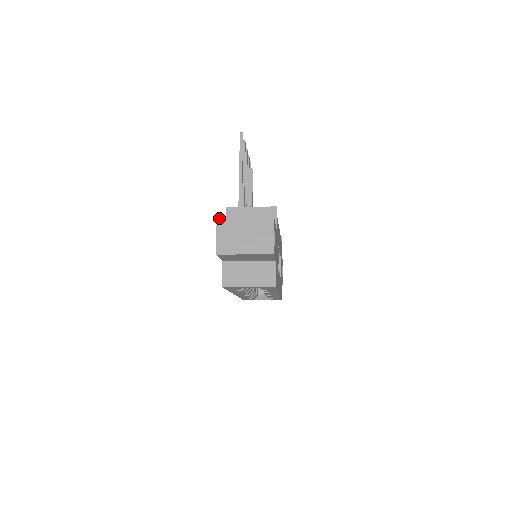
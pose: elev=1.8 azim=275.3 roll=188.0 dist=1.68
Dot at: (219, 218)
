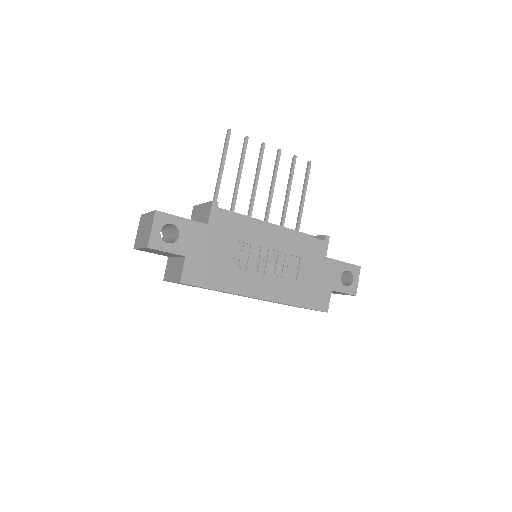
Dot at: (141, 216)
